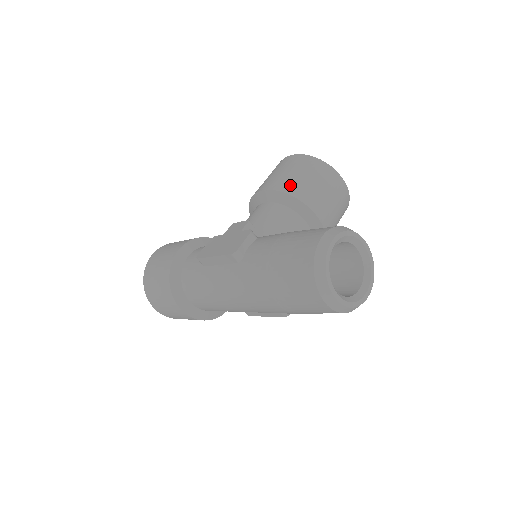
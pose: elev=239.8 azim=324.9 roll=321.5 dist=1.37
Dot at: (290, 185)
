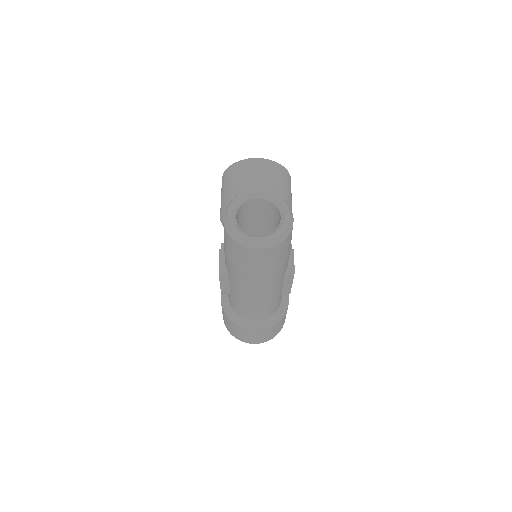
Dot at: (226, 199)
